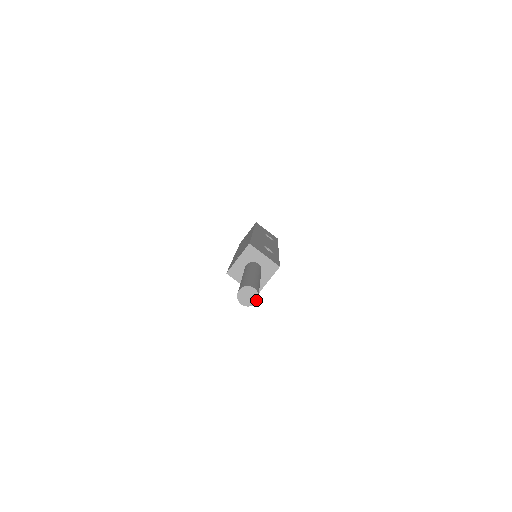
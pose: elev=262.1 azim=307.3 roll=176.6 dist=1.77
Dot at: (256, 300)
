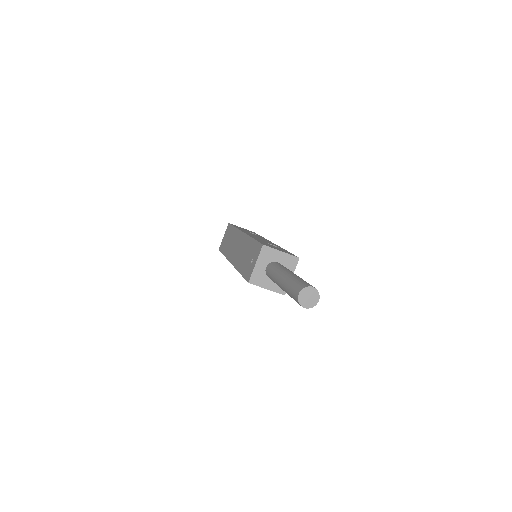
Dot at: (318, 298)
